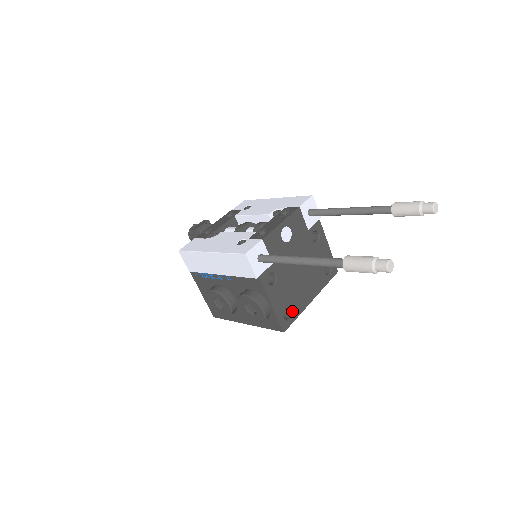
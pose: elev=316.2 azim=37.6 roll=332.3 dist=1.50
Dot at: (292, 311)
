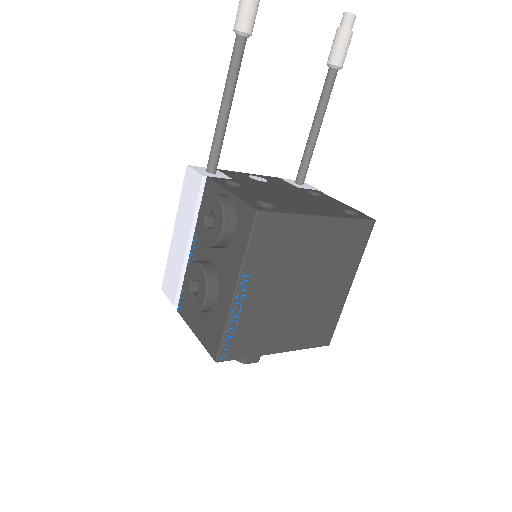
Dot at: (276, 207)
